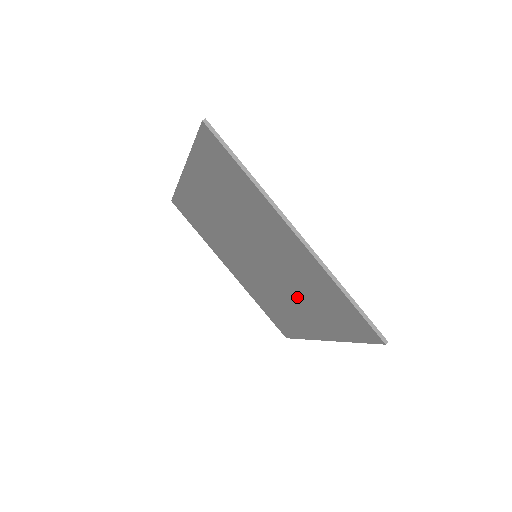
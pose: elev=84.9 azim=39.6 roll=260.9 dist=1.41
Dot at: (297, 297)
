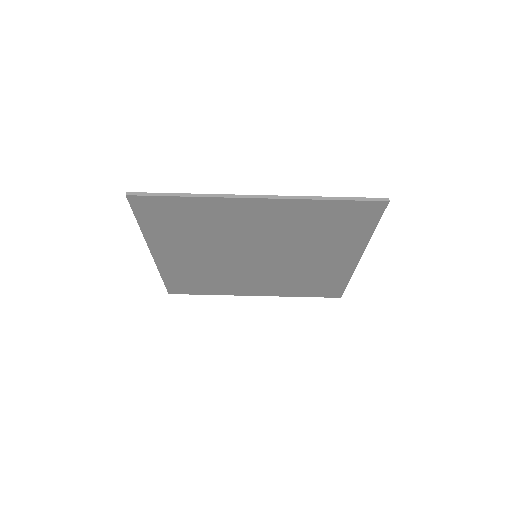
Dot at: (309, 249)
